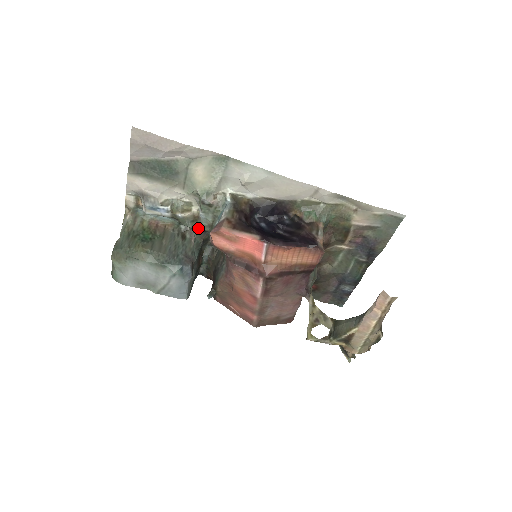
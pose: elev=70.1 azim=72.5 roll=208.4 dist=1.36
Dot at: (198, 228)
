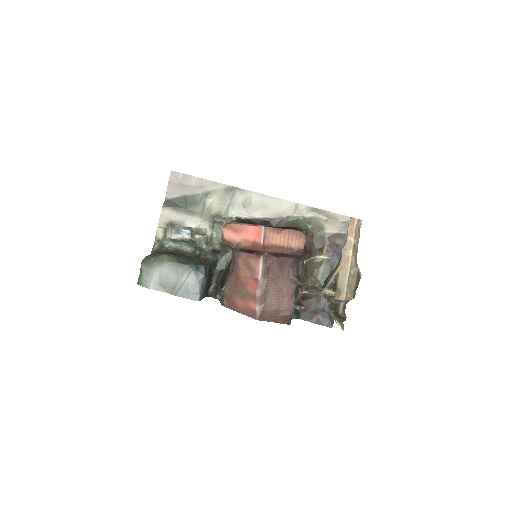
Dot at: (210, 248)
